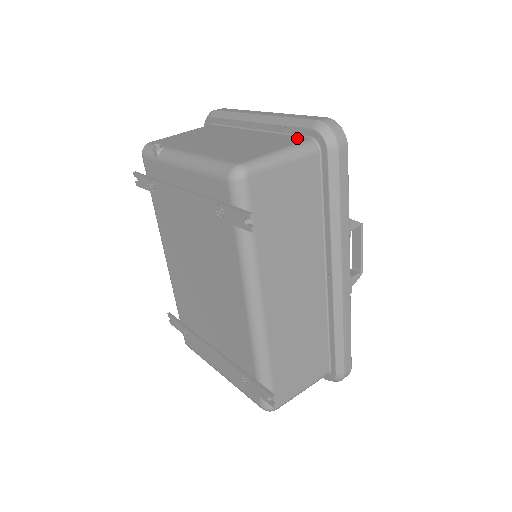
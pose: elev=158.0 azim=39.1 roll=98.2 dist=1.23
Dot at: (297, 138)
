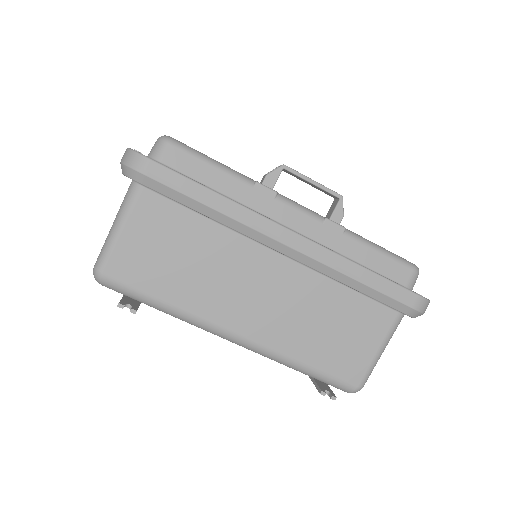
Dot at: occluded
